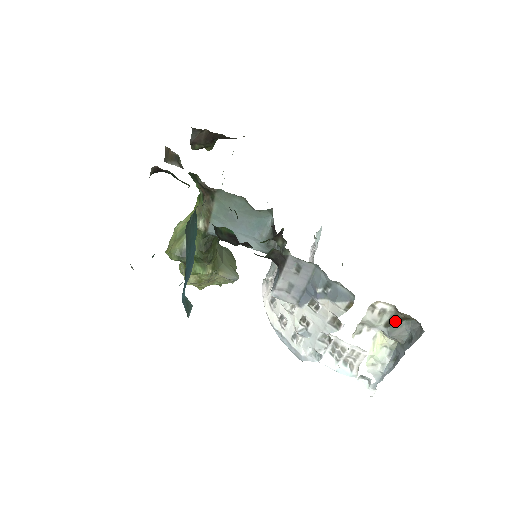
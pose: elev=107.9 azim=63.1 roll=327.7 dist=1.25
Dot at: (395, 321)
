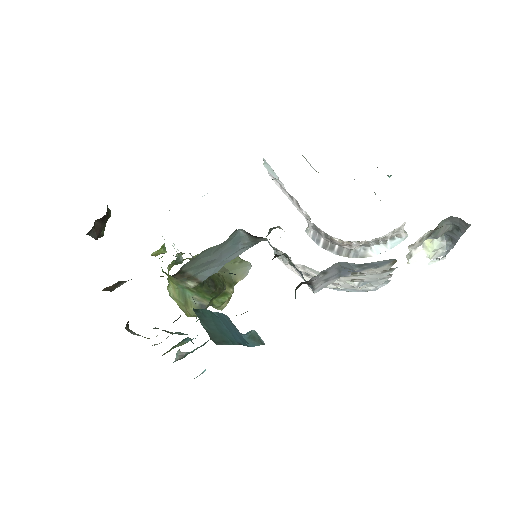
Dot at: (434, 230)
